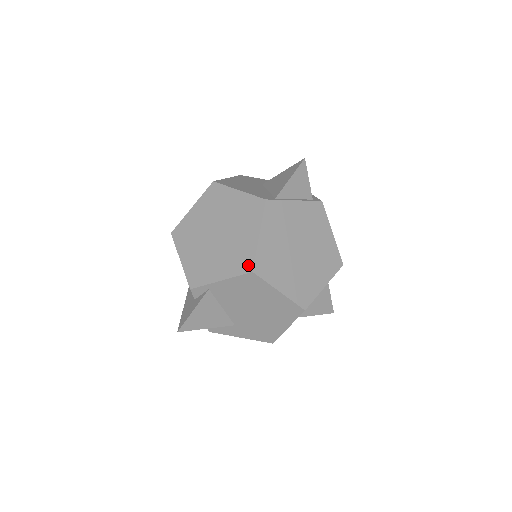
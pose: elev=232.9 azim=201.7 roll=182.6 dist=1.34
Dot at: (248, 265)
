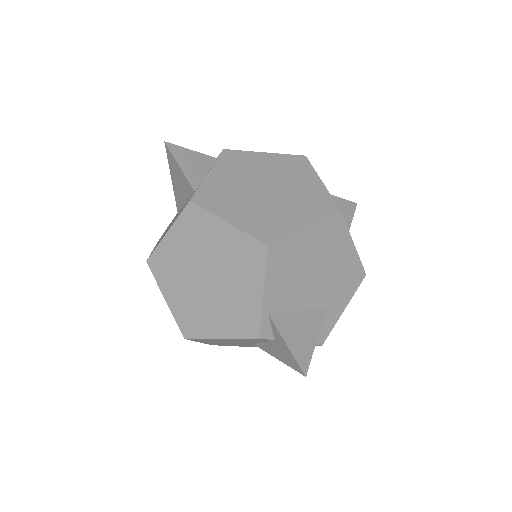
Dot at: (257, 249)
